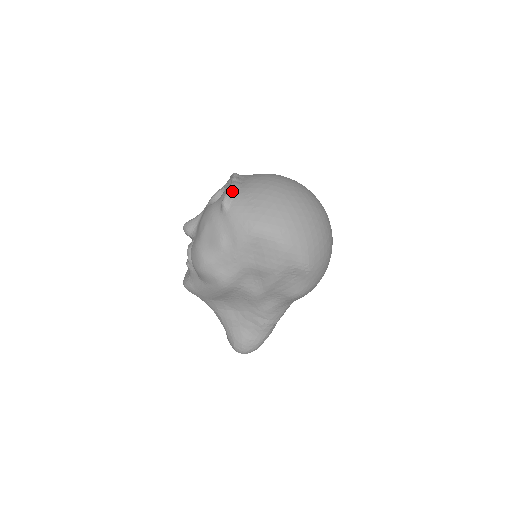
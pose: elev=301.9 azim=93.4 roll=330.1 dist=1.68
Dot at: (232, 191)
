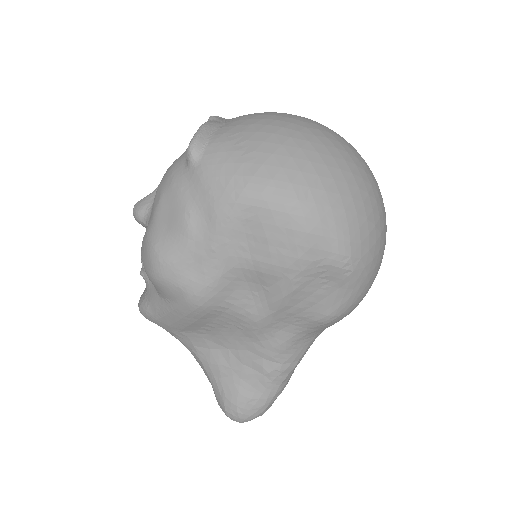
Dot at: (206, 131)
